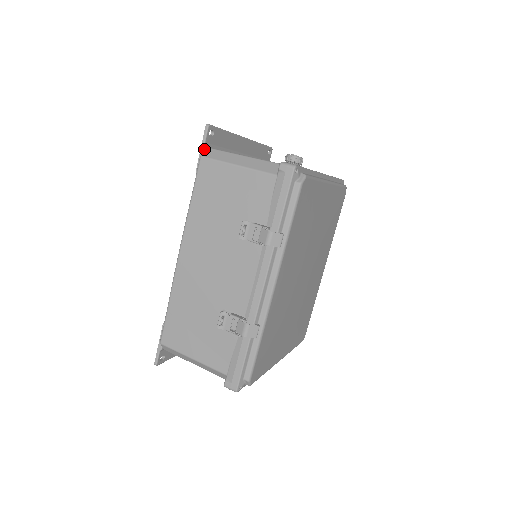
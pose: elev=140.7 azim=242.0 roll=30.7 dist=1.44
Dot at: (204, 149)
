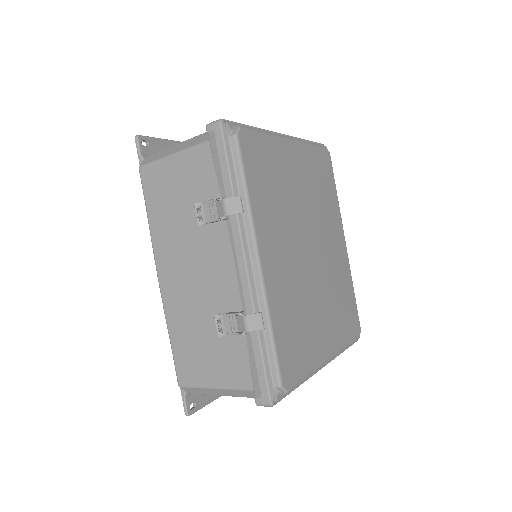
Dot at: (142, 160)
